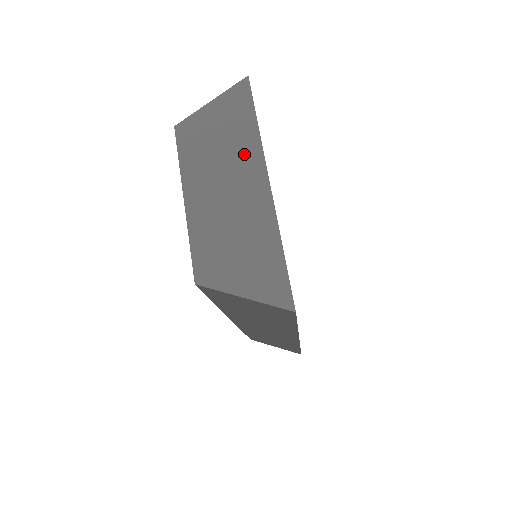
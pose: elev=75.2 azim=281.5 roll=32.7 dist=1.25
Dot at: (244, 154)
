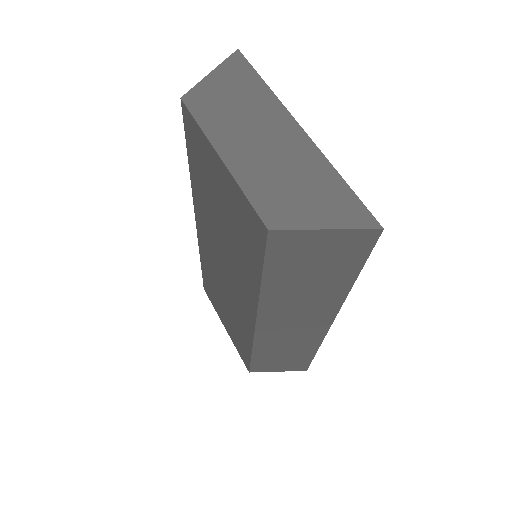
Dot at: (265, 109)
